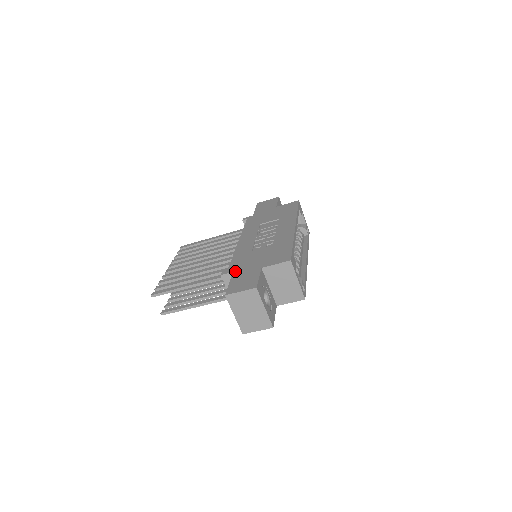
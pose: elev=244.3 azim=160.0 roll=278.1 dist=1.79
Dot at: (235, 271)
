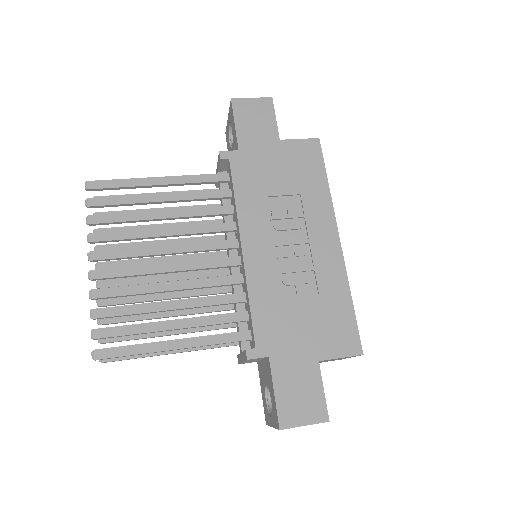
Dot at: (273, 357)
